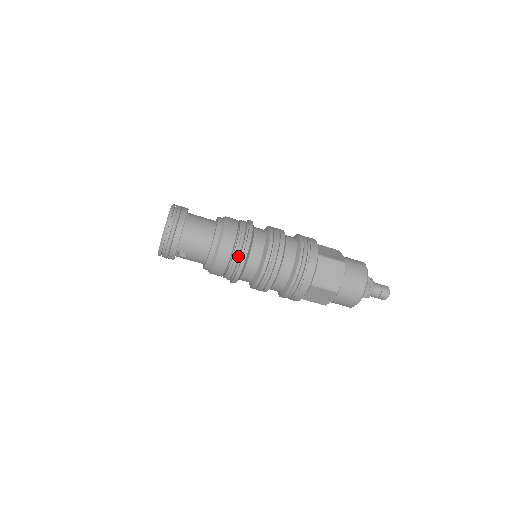
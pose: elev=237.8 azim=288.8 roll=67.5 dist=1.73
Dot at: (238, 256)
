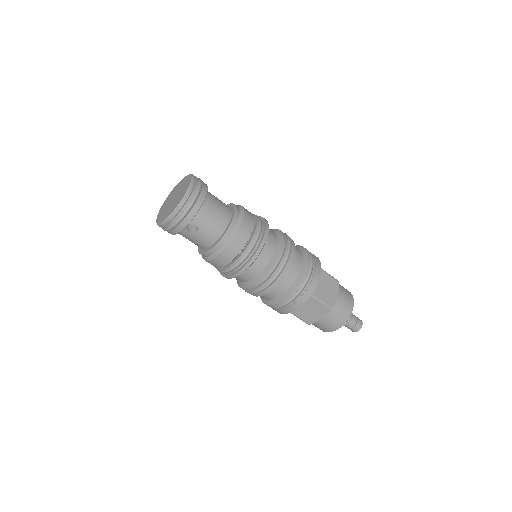
Dot at: (254, 244)
